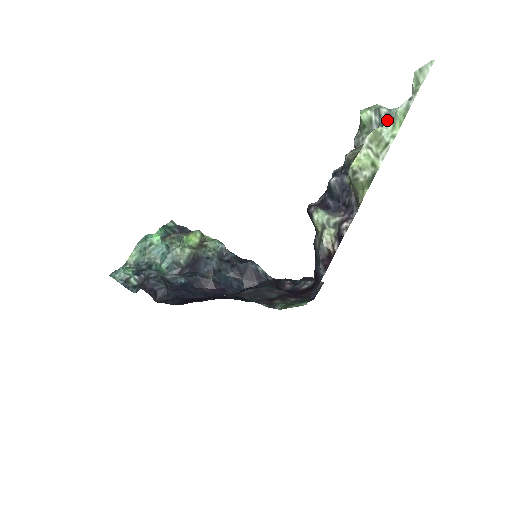
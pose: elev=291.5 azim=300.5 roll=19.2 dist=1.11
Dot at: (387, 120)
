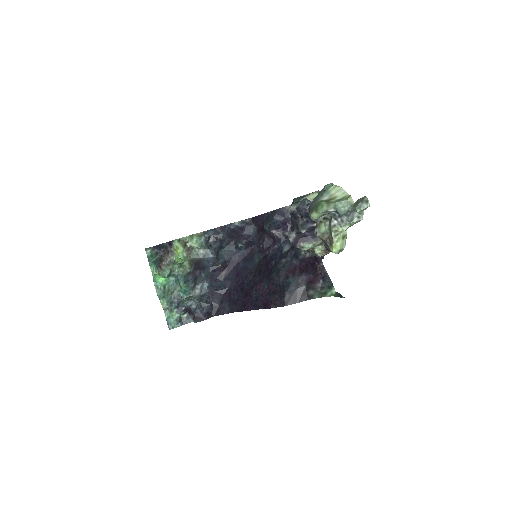
Dot at: (337, 214)
